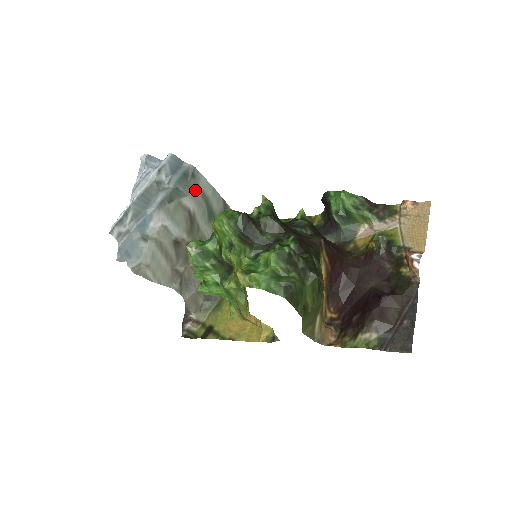
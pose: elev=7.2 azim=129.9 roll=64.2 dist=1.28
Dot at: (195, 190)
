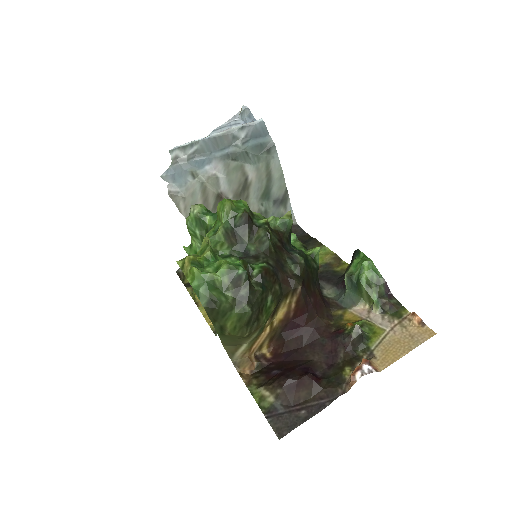
Dot at: (263, 164)
